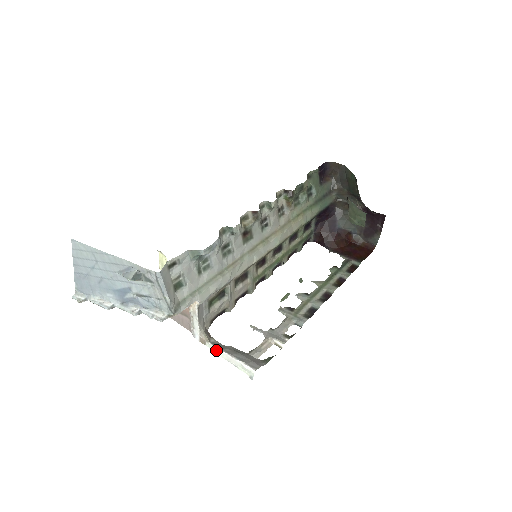
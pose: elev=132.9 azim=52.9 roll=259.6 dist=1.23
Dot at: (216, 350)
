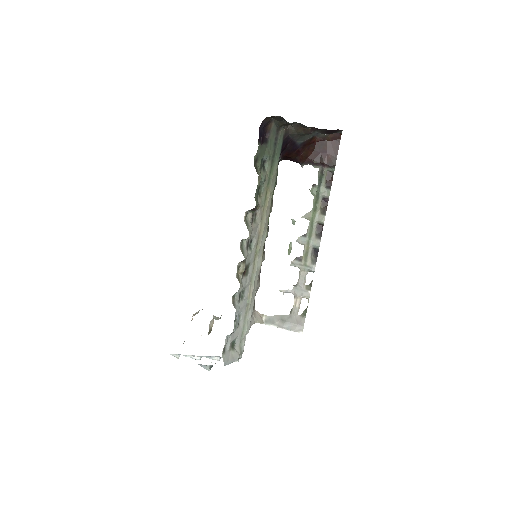
Dot at: (270, 325)
